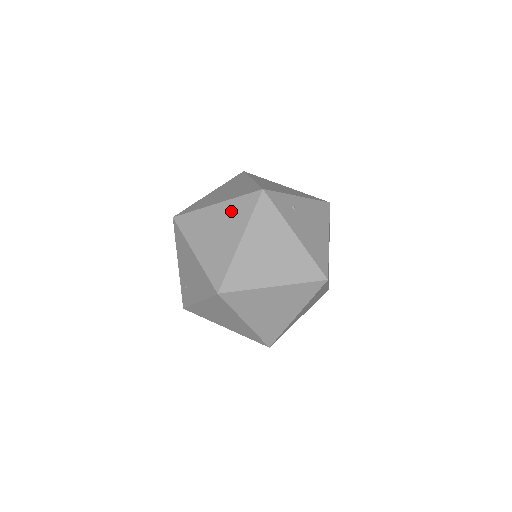
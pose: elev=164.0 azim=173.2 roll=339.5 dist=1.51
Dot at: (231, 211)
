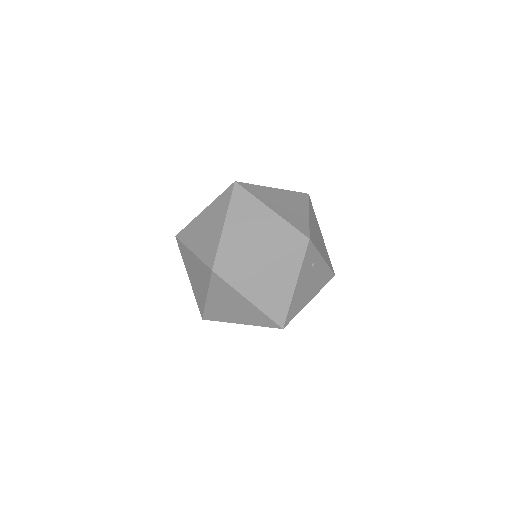
Dot at: (276, 227)
